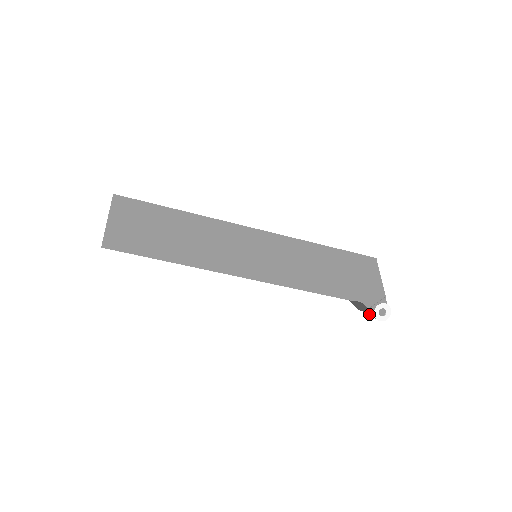
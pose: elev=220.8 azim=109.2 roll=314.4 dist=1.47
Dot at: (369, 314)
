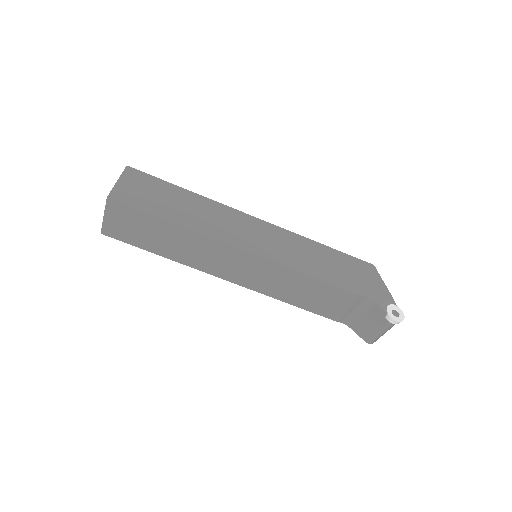
Dot at: (381, 328)
